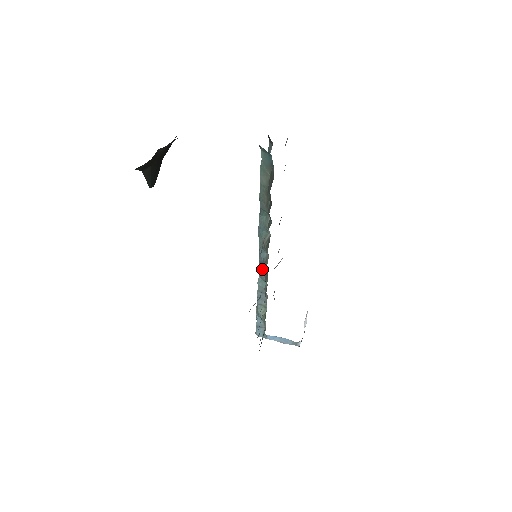
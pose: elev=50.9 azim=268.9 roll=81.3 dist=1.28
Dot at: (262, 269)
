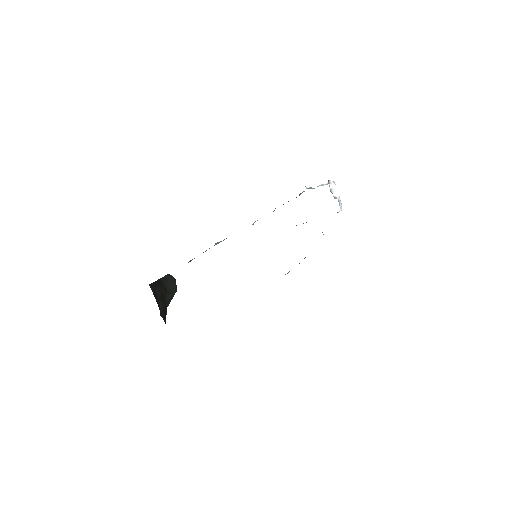
Dot at: occluded
